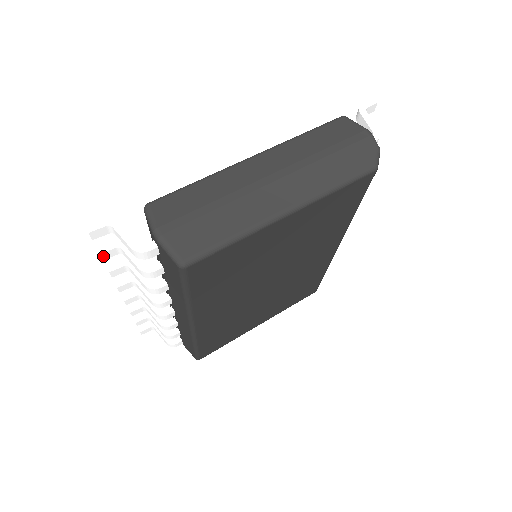
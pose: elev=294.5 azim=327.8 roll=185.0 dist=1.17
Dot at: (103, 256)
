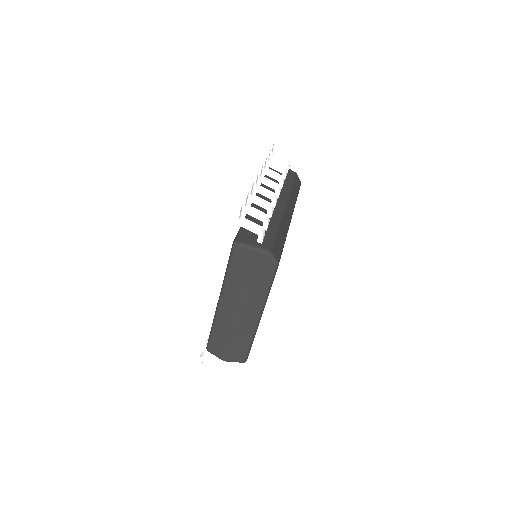
Dot at: occluded
